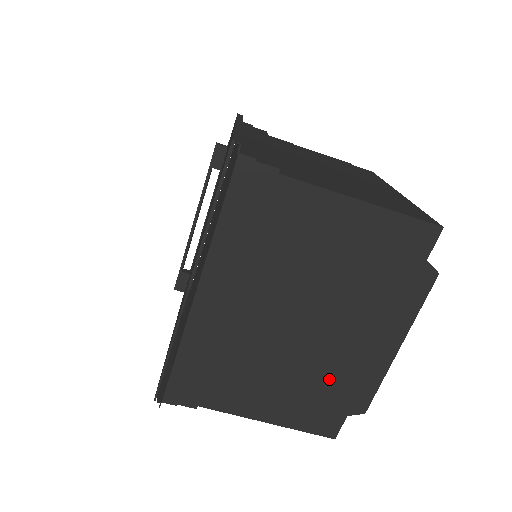
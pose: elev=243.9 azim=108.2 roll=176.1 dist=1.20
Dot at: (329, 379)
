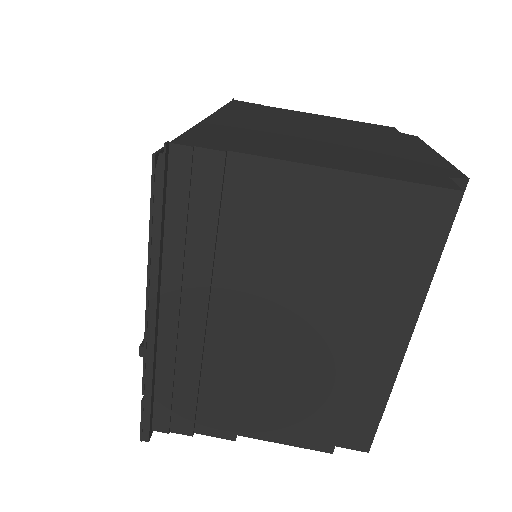
Dot at: (389, 157)
